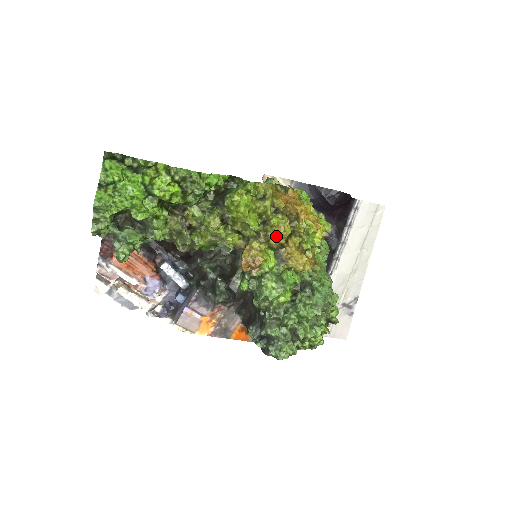
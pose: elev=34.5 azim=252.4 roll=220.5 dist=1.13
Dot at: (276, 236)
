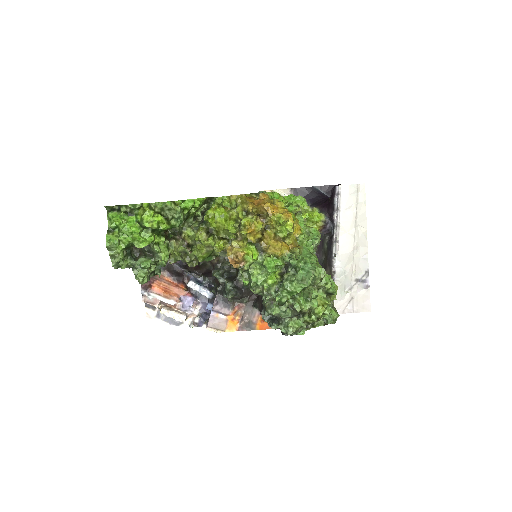
Dot at: (251, 233)
